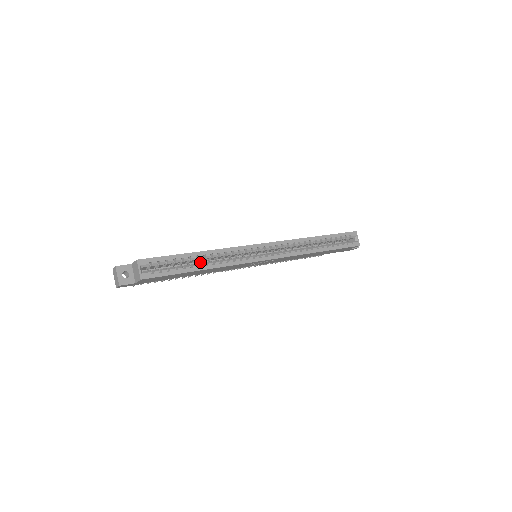
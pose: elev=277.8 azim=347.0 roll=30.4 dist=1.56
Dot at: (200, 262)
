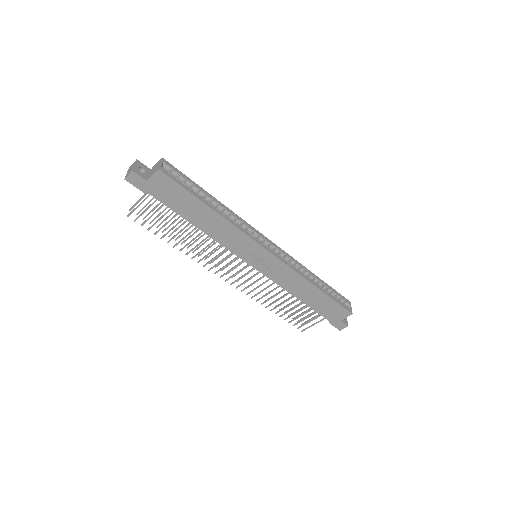
Dot at: occluded
